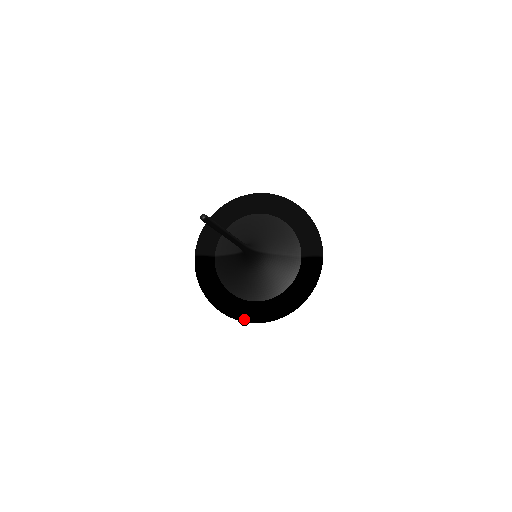
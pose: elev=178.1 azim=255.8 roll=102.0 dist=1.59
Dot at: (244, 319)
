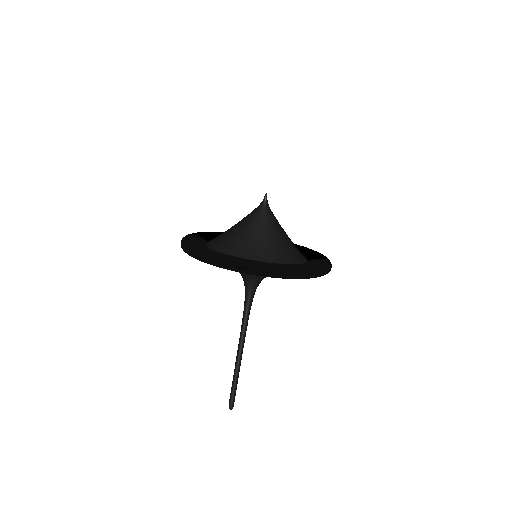
Dot at: occluded
